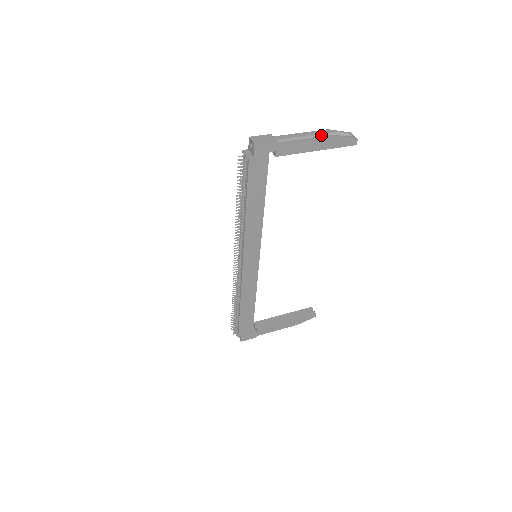
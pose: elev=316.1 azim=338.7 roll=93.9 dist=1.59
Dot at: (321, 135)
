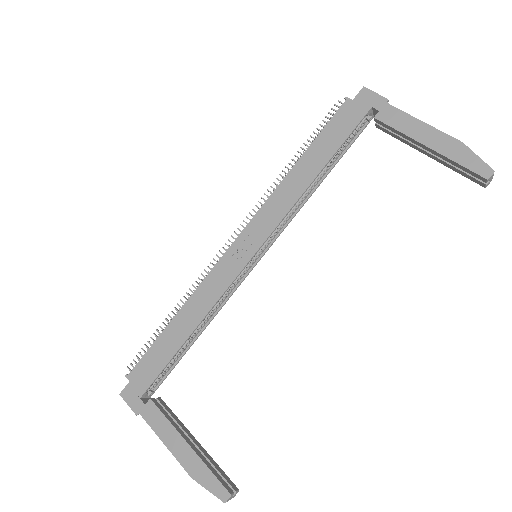
Dot at: occluded
